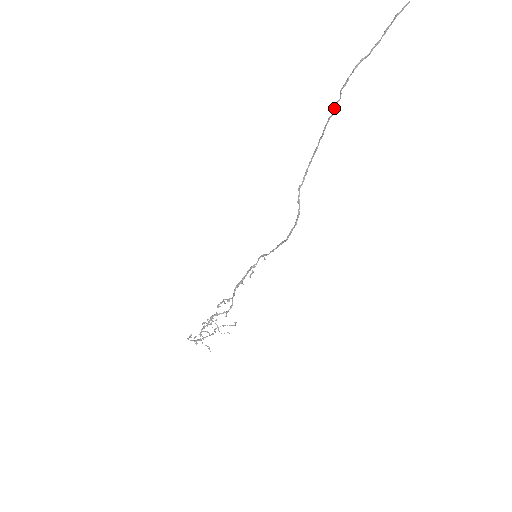
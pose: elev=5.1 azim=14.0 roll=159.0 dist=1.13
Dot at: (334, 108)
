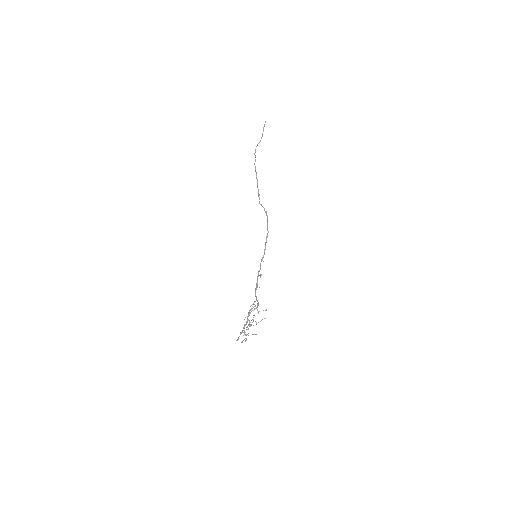
Dot at: occluded
